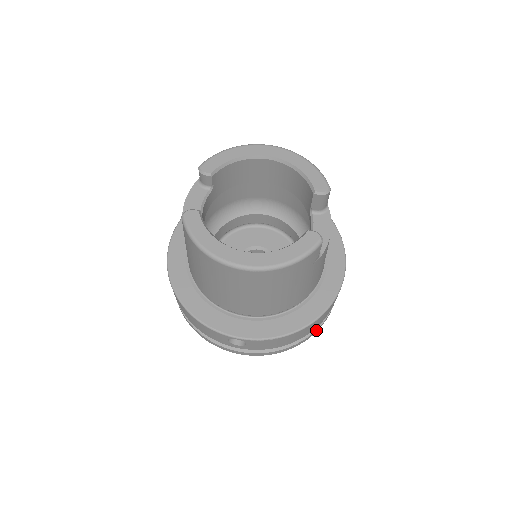
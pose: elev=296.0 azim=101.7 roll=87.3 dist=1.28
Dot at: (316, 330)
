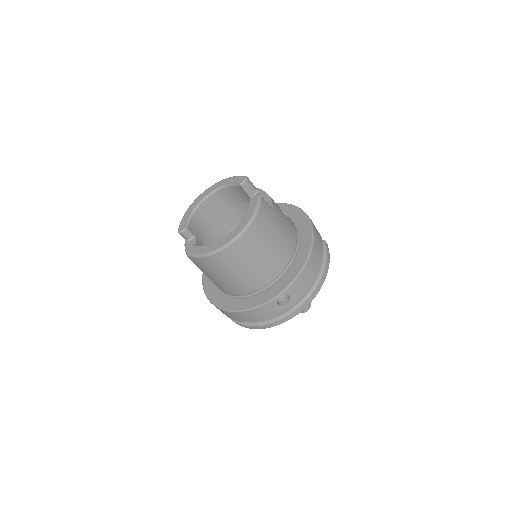
Dot at: (327, 260)
